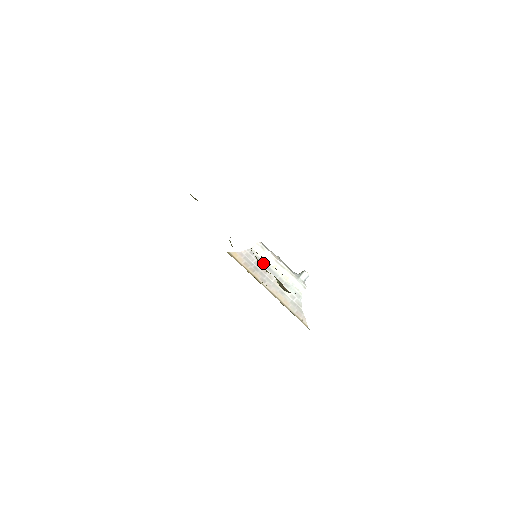
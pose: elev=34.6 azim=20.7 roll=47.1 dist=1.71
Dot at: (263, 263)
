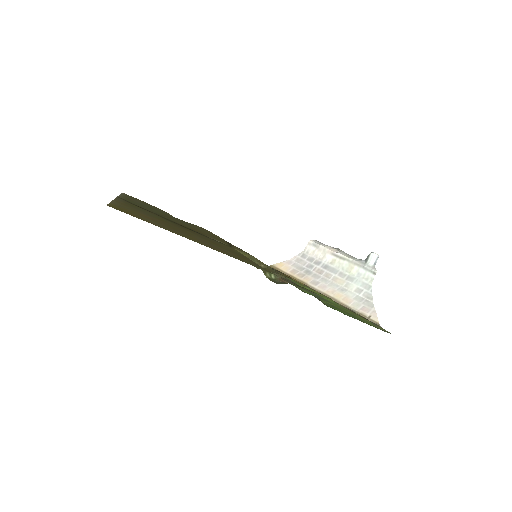
Dot at: (318, 263)
